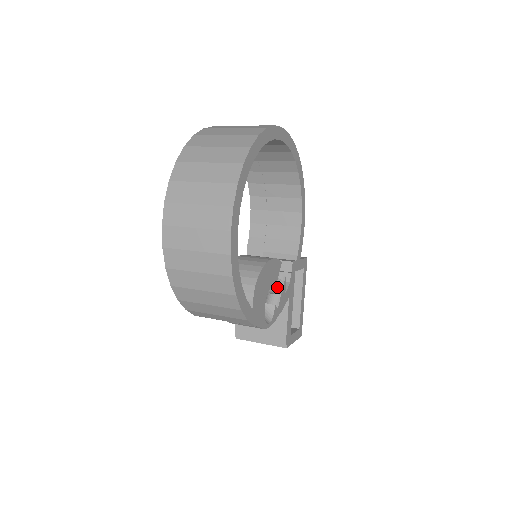
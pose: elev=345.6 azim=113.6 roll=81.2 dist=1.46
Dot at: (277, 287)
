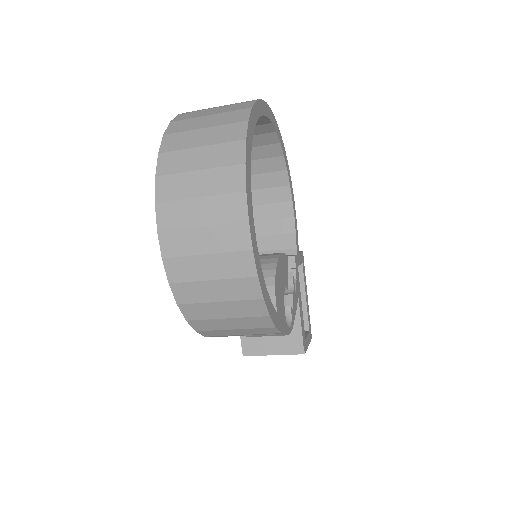
Dot at: occluded
